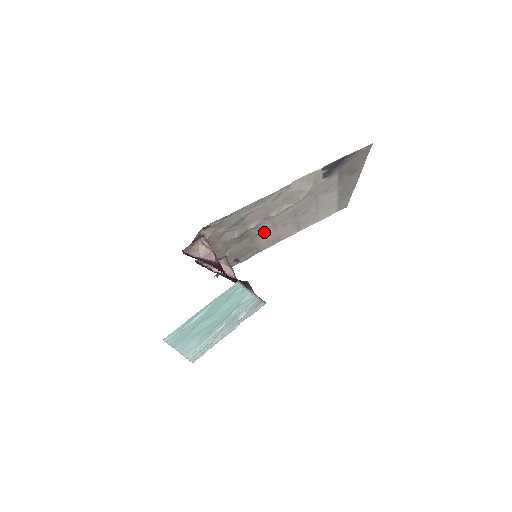
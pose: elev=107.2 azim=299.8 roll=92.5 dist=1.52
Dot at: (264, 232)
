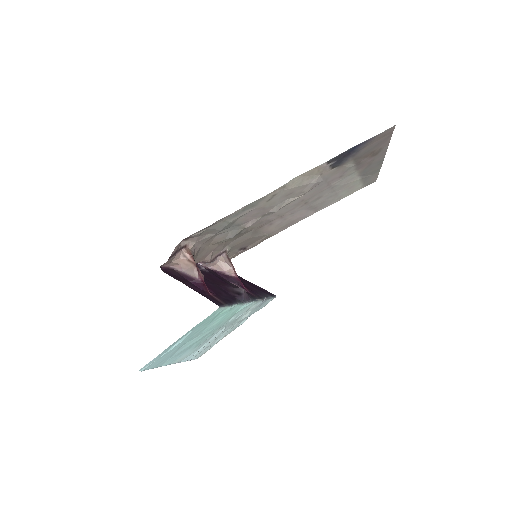
Dot at: (269, 223)
